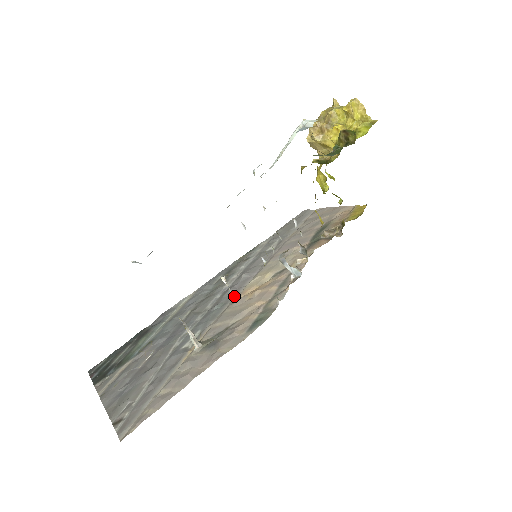
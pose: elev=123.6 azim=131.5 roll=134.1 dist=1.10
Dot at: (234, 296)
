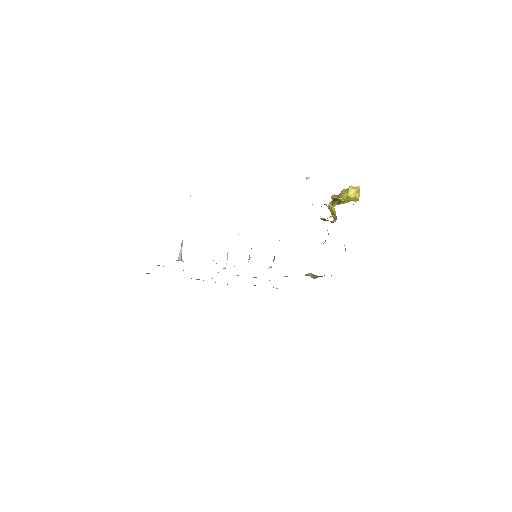
Dot at: occluded
